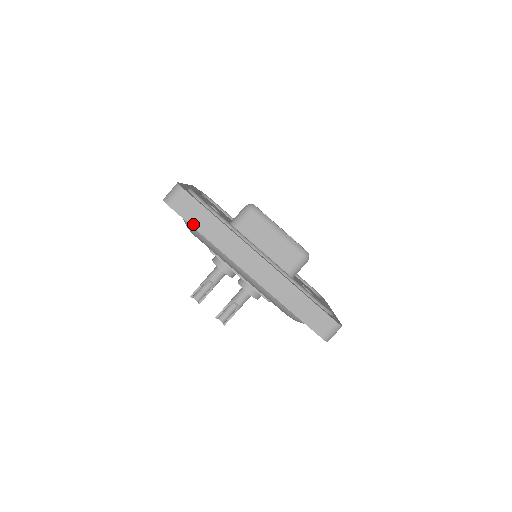
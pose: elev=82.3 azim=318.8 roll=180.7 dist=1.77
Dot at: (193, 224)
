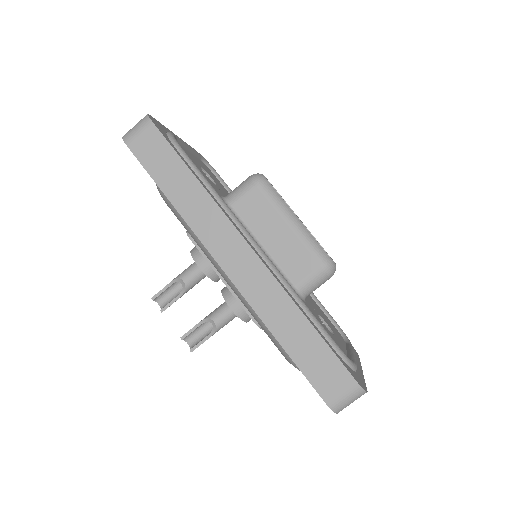
Dot at: (156, 177)
